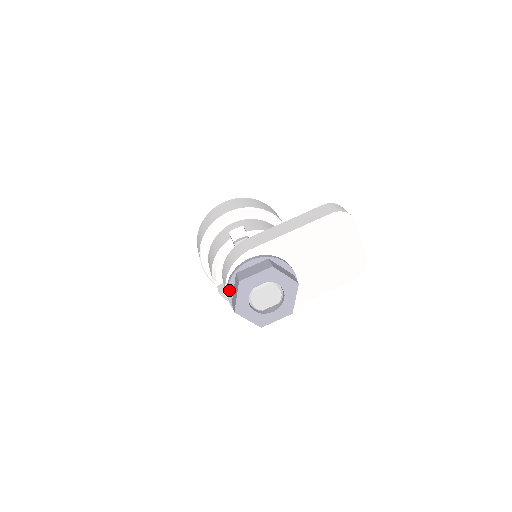
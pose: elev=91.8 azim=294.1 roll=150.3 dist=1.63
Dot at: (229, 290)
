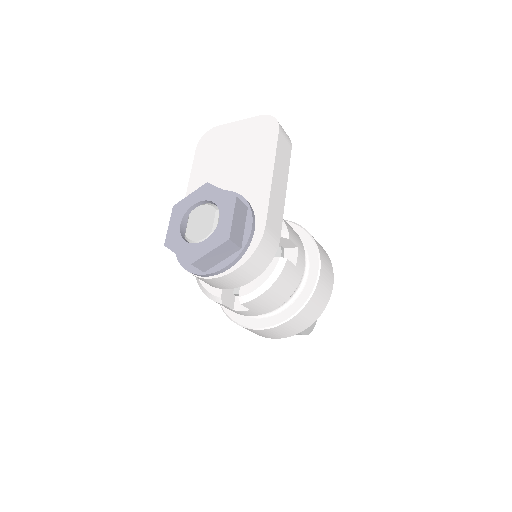
Dot at: (189, 269)
